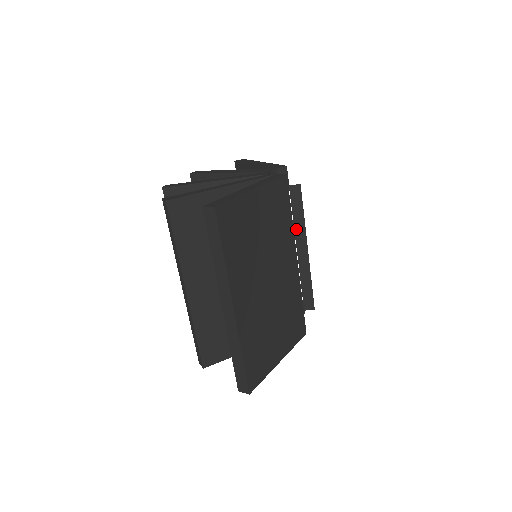
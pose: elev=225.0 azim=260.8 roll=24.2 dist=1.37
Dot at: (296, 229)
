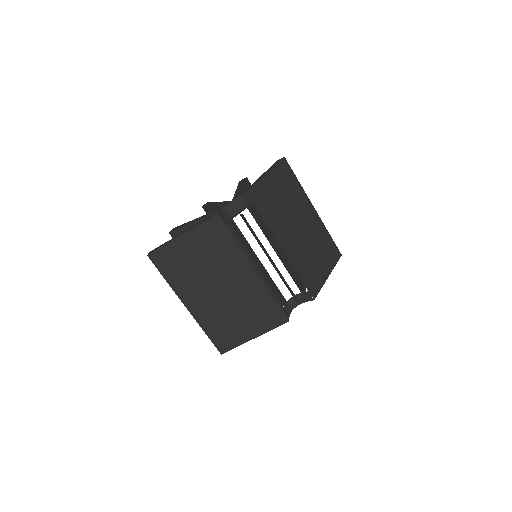
Dot at: (259, 244)
